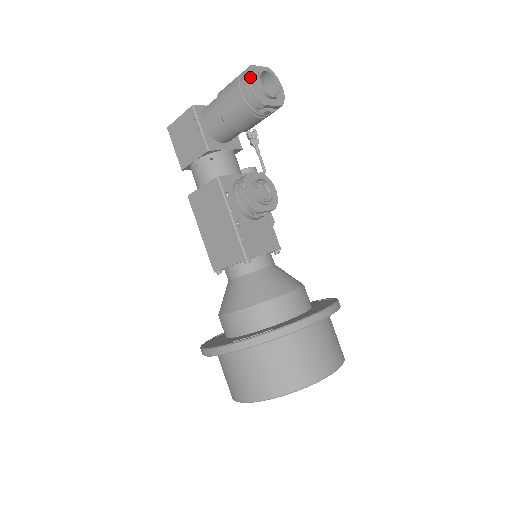
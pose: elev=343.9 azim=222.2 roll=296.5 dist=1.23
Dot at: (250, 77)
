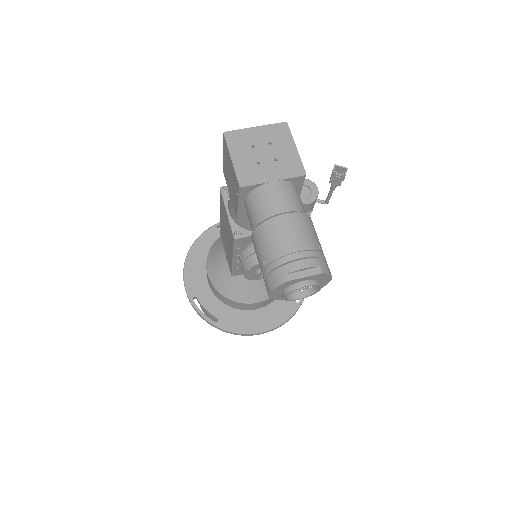
Dot at: (275, 290)
